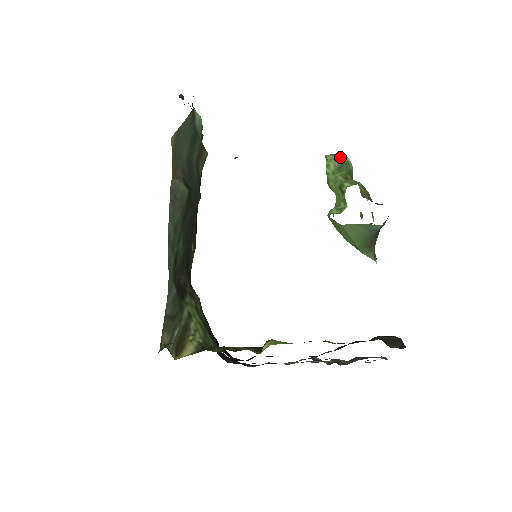
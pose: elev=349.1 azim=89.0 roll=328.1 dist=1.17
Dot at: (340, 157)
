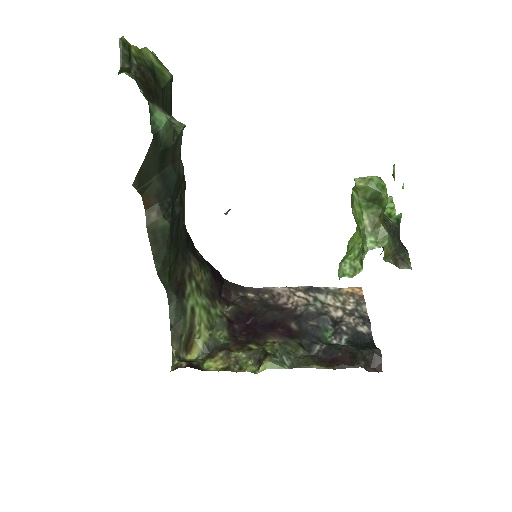
Dot at: (374, 191)
